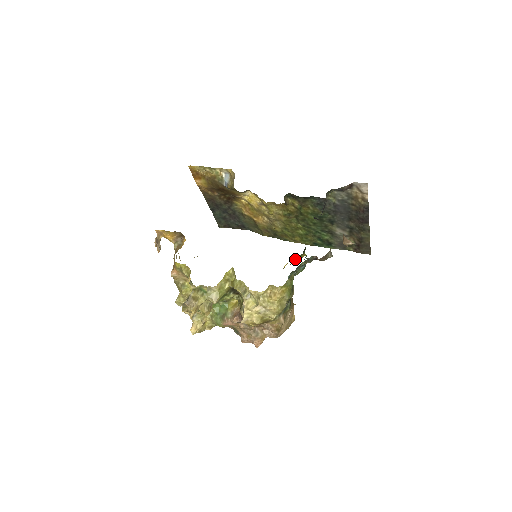
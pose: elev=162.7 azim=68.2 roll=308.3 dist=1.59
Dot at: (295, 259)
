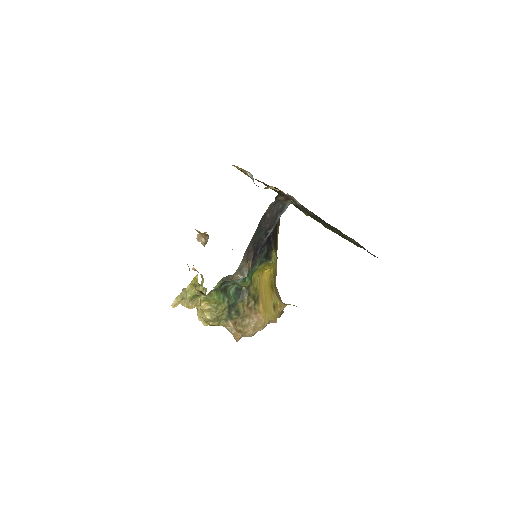
Dot at: (258, 268)
